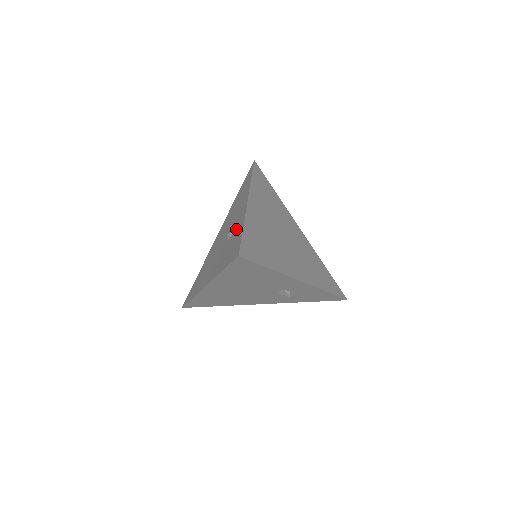
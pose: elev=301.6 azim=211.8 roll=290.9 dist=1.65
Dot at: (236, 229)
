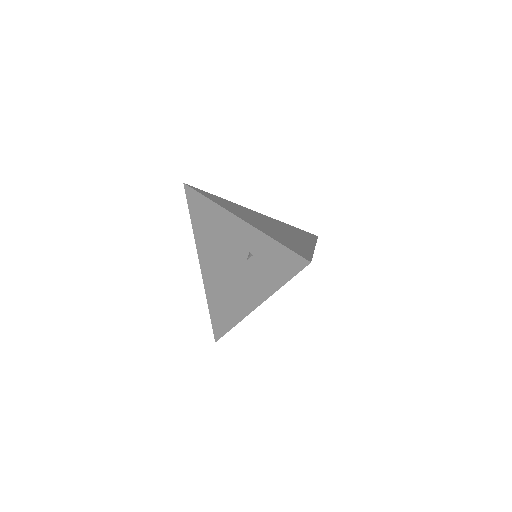
Dot at: (257, 247)
